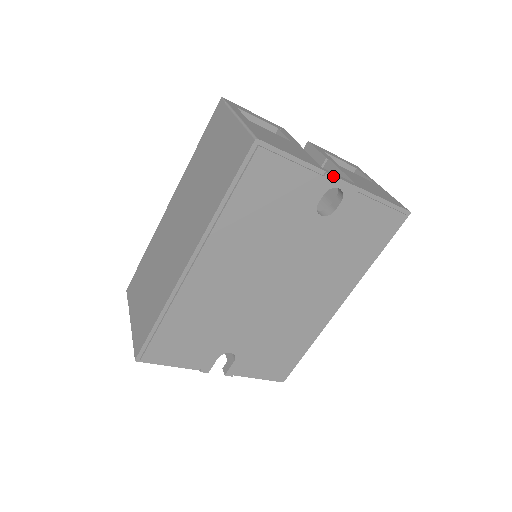
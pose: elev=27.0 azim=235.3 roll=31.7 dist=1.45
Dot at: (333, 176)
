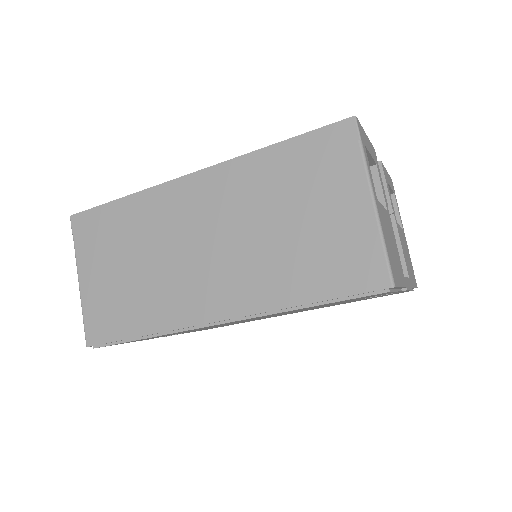
Dot at: occluded
